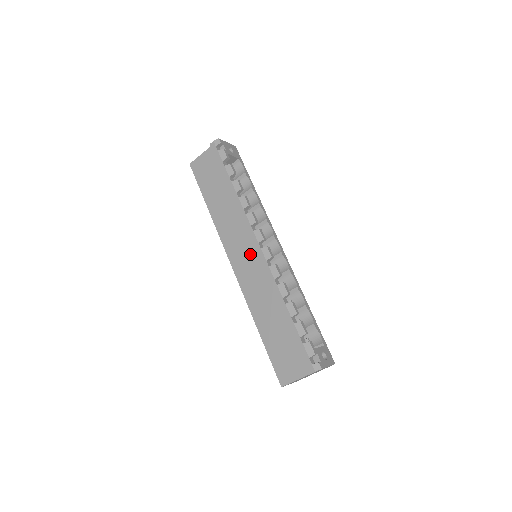
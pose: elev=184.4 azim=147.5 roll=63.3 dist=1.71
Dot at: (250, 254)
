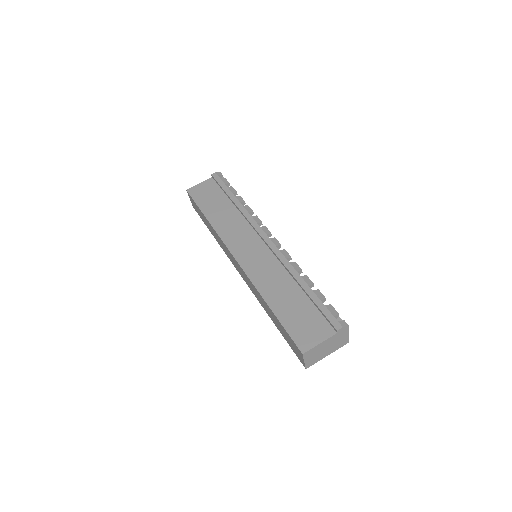
Dot at: (256, 246)
